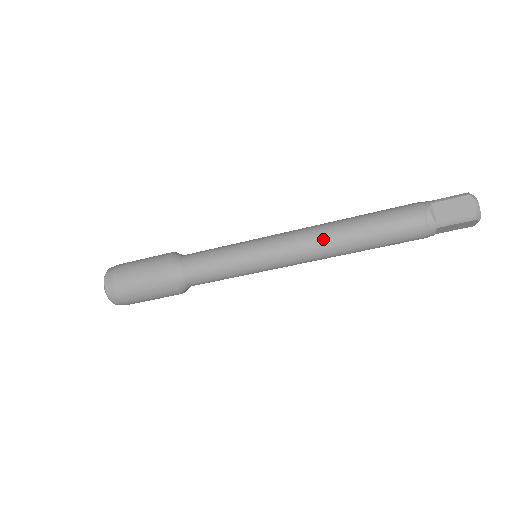
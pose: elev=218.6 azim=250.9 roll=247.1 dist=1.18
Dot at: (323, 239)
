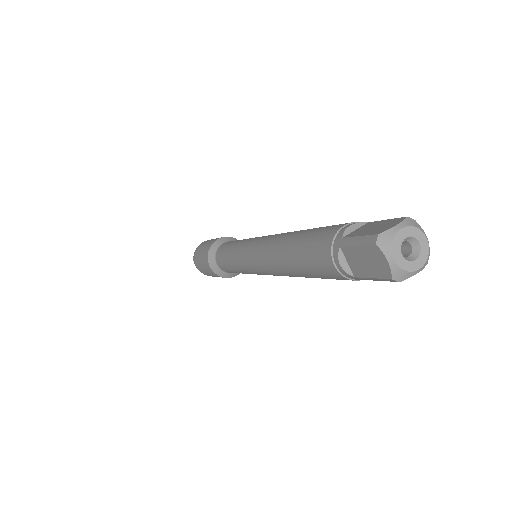
Dot at: (273, 268)
